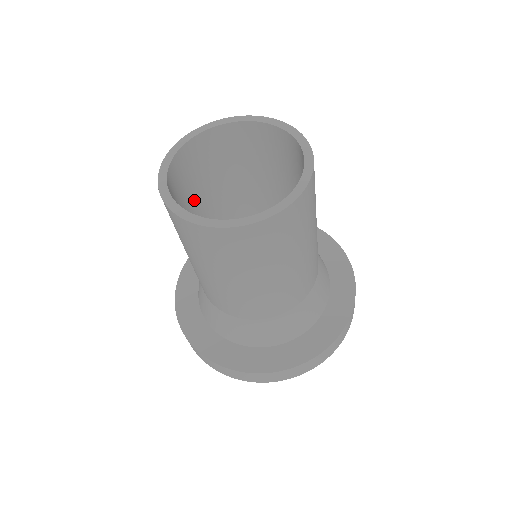
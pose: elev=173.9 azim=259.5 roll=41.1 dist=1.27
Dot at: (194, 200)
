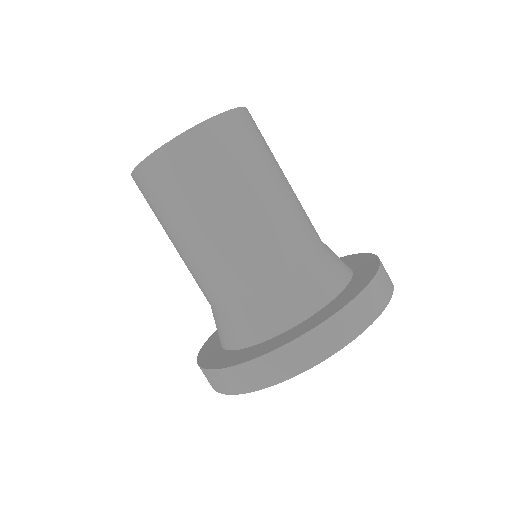
Dot at: occluded
